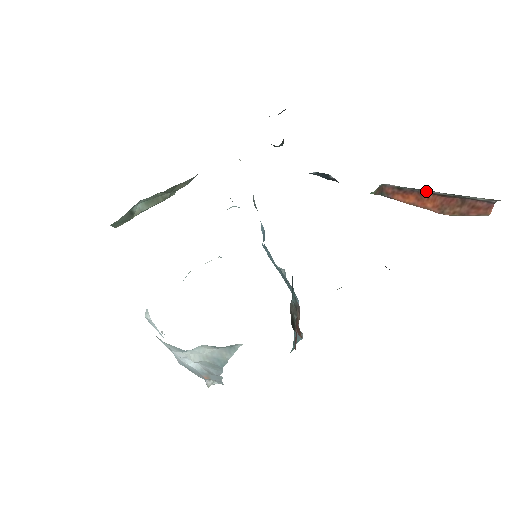
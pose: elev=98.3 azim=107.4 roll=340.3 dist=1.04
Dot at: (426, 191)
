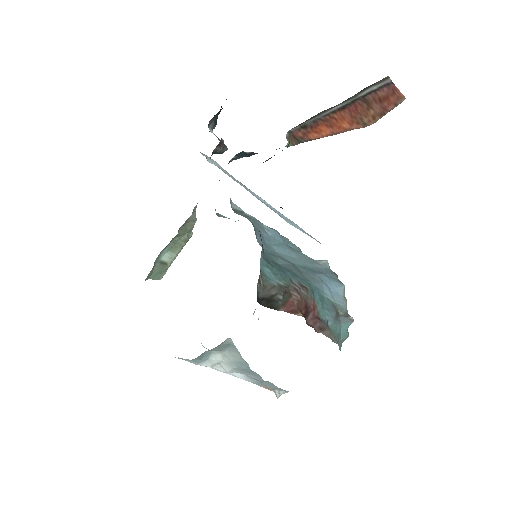
Dot at: (324, 114)
